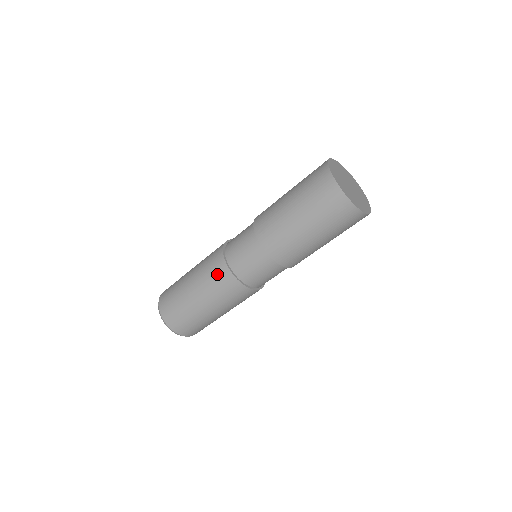
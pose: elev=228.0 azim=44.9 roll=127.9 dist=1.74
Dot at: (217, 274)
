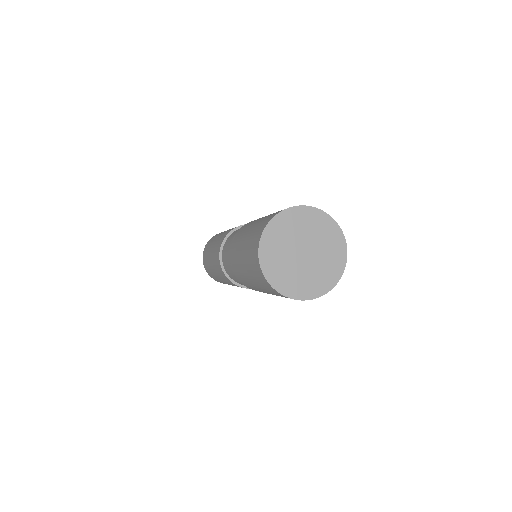
Dot at: (217, 250)
